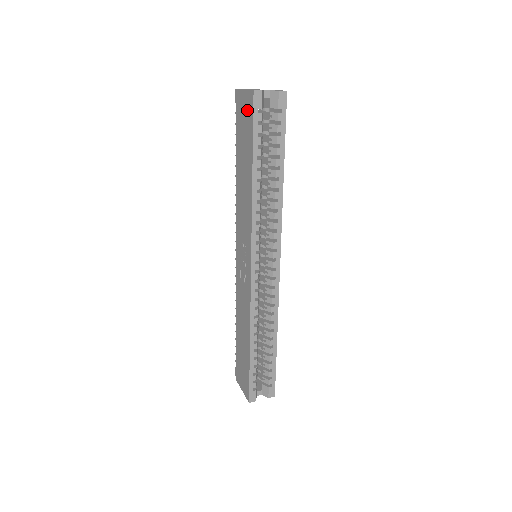
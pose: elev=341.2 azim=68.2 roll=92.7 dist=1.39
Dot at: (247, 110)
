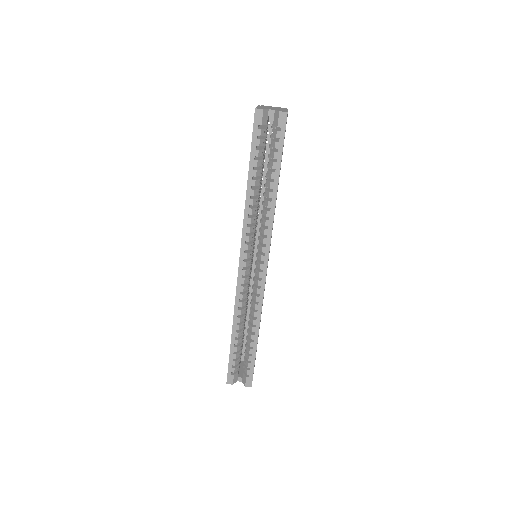
Dot at: occluded
